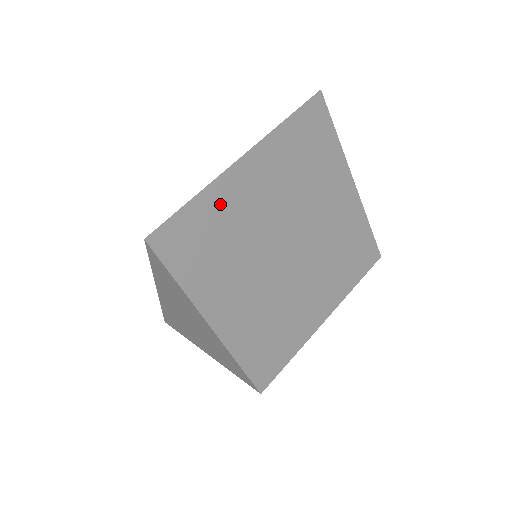
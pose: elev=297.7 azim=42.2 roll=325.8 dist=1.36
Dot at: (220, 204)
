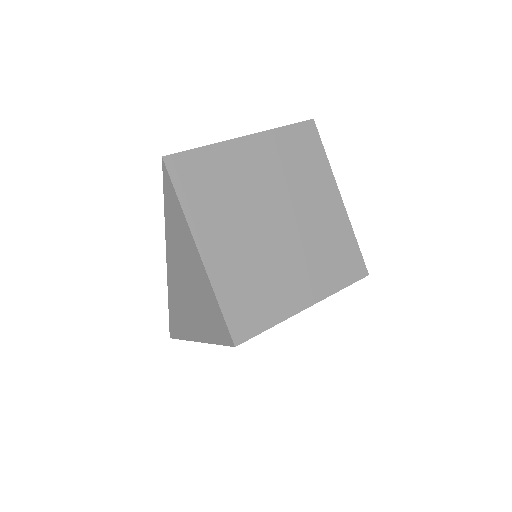
Dot at: (224, 160)
